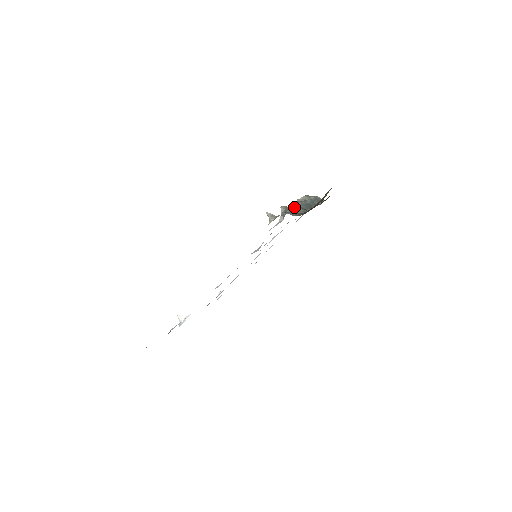
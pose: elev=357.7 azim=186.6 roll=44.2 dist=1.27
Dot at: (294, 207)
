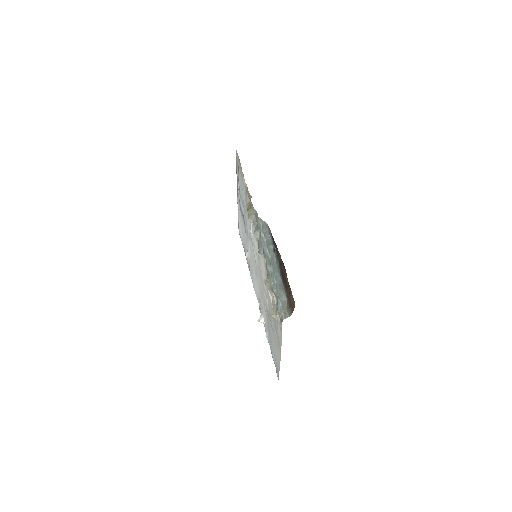
Dot at: (271, 278)
